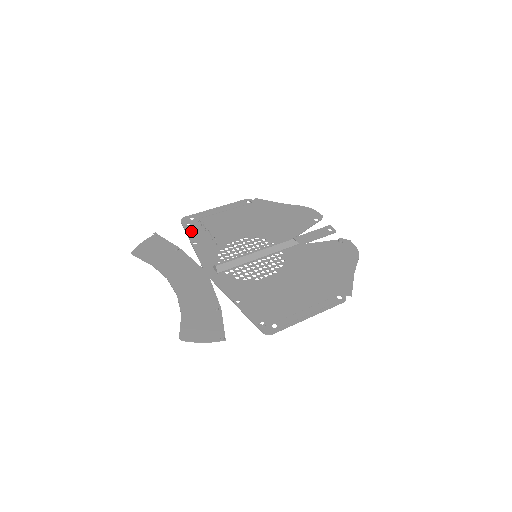
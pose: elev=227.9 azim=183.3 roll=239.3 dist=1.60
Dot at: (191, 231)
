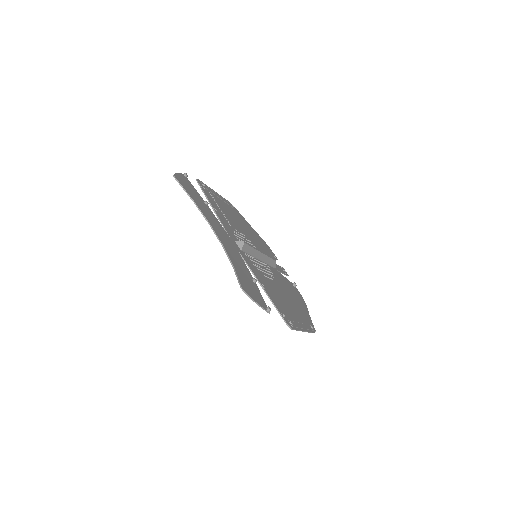
Dot at: (208, 196)
